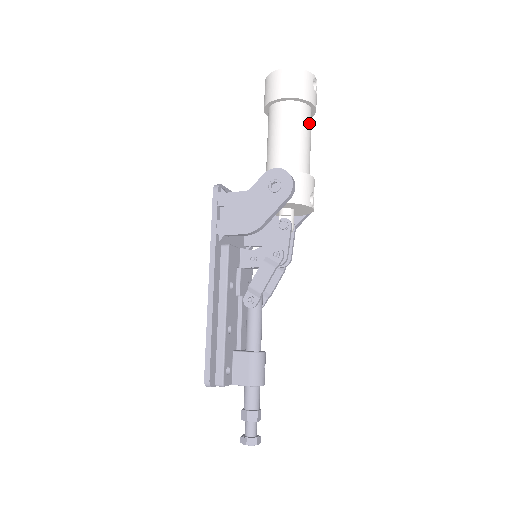
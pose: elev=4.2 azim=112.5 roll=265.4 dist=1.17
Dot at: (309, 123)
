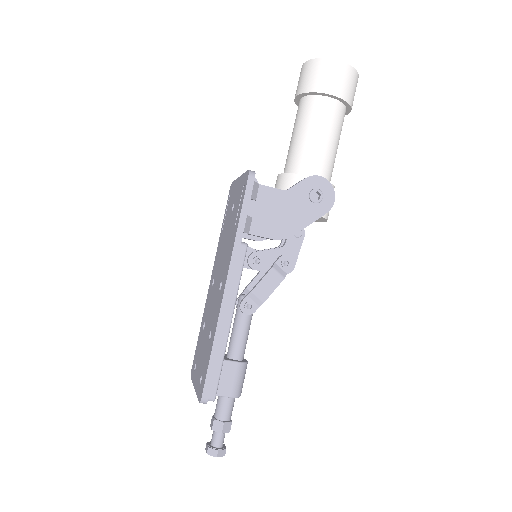
Dot at: occluded
